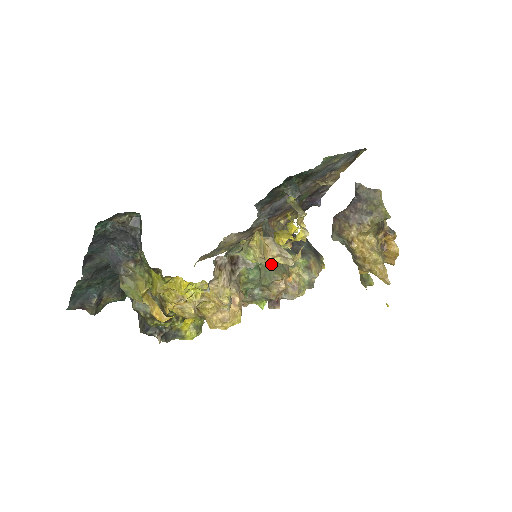
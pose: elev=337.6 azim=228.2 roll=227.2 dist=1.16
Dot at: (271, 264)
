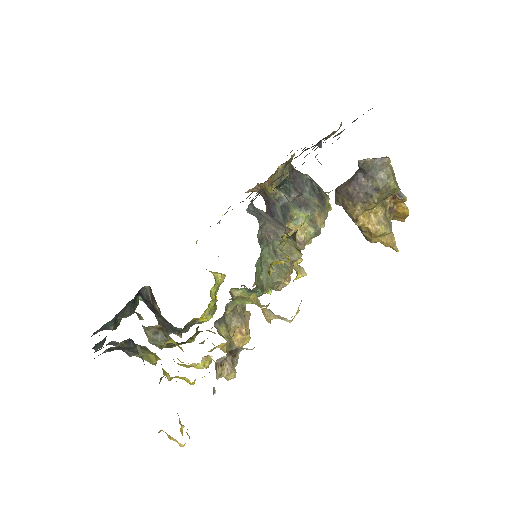
Dot at: occluded
